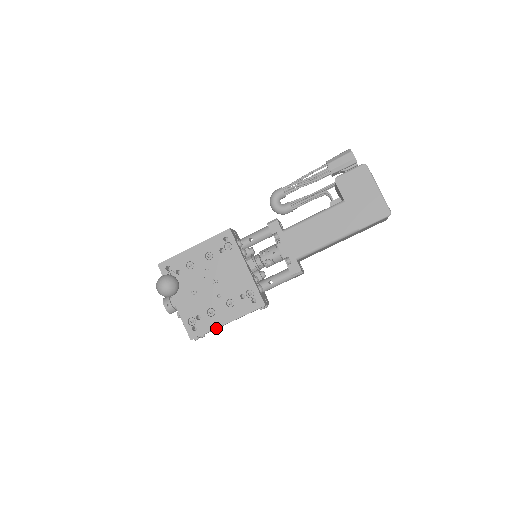
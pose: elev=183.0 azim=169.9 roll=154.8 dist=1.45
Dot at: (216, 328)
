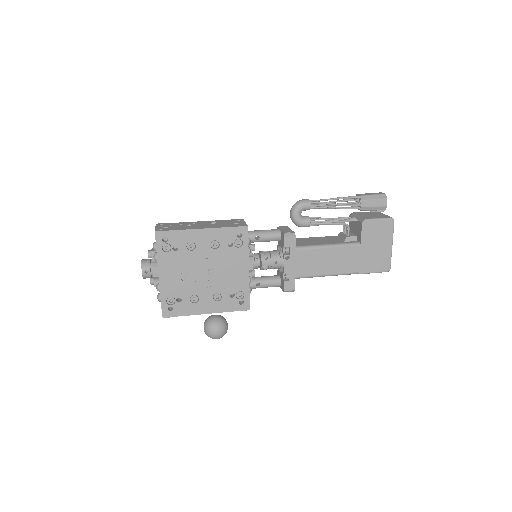
Dot at: occluded
